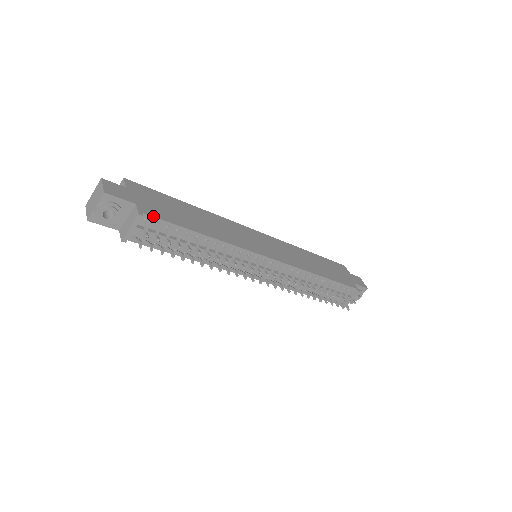
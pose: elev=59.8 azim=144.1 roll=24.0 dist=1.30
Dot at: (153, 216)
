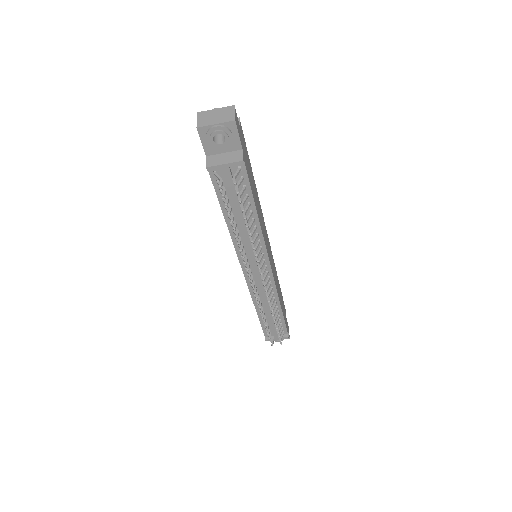
Dot at: occluded
